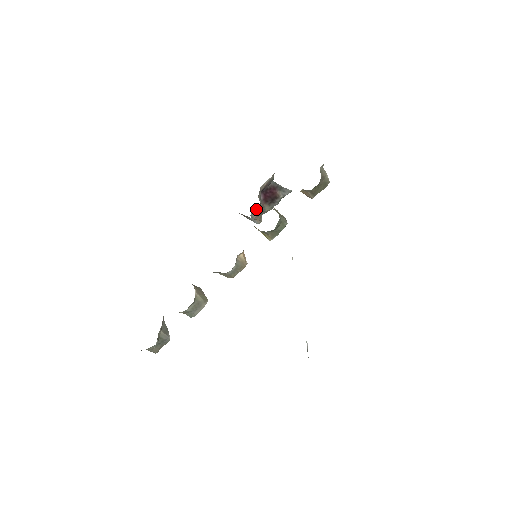
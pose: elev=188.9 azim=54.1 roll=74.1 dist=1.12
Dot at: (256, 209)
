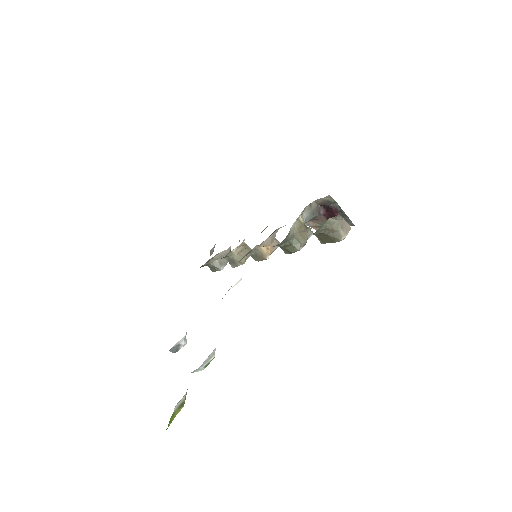
Dot at: (314, 219)
